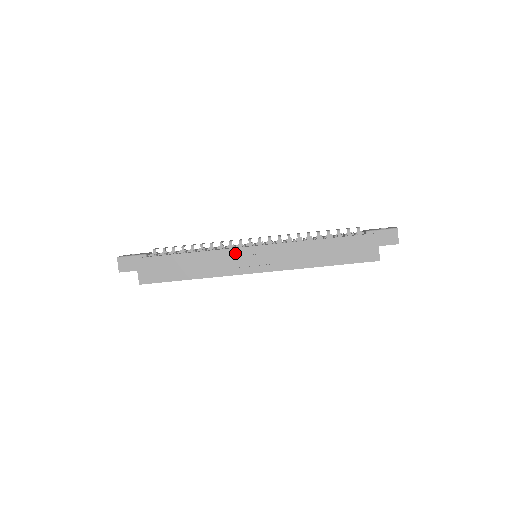
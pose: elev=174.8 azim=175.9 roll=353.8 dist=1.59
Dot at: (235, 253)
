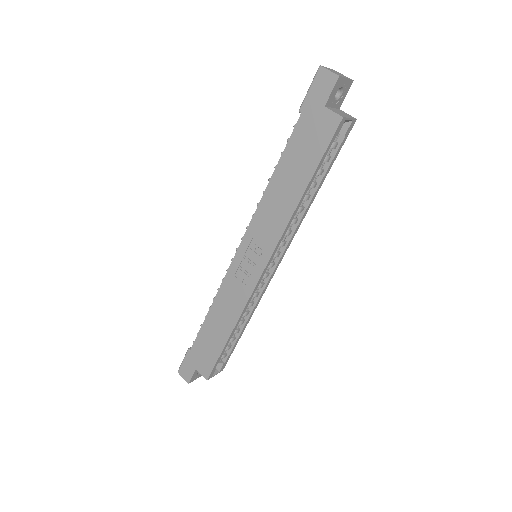
Dot at: (232, 274)
